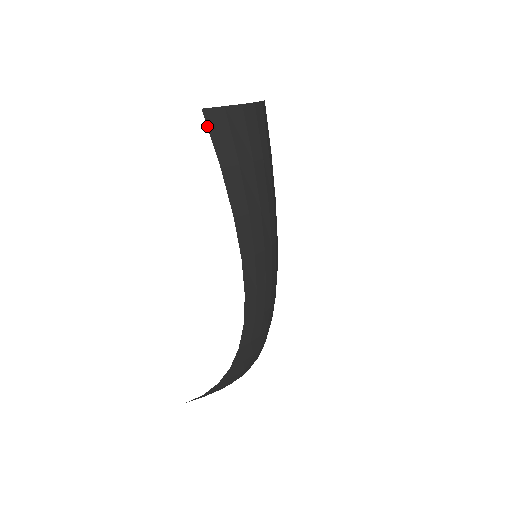
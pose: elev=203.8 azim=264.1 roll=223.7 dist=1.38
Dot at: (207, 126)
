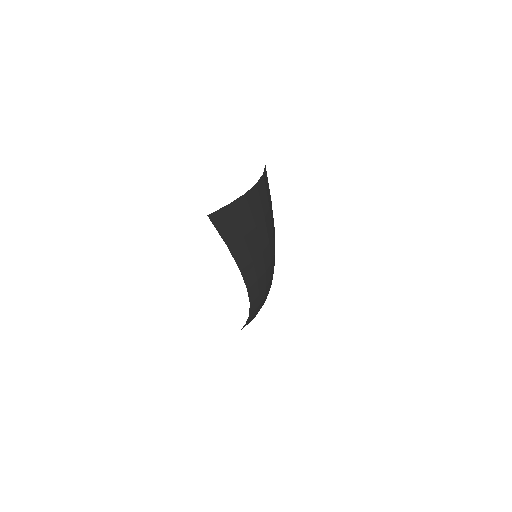
Dot at: occluded
